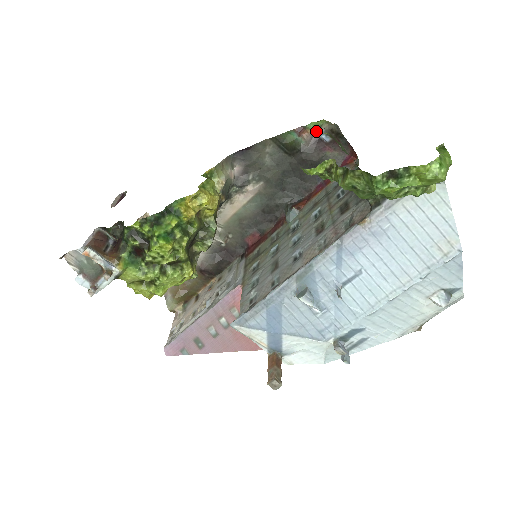
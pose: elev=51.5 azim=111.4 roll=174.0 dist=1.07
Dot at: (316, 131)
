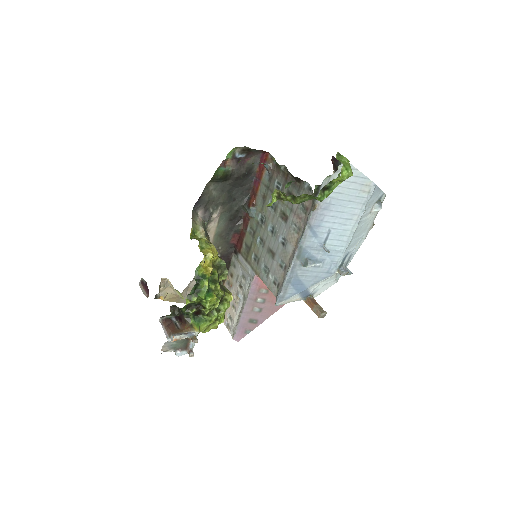
Dot at: (238, 162)
